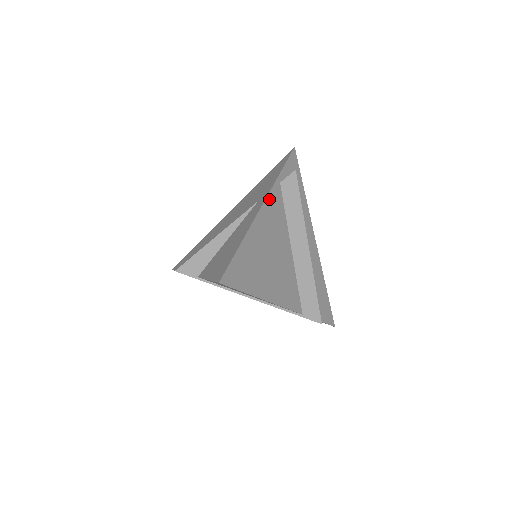
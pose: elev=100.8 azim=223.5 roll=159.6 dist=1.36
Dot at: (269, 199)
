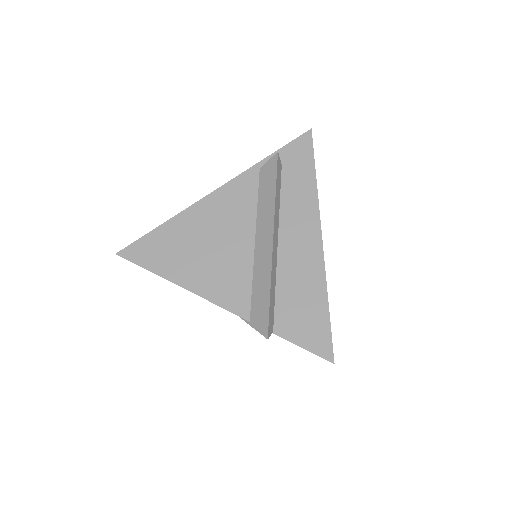
Dot at: (230, 186)
